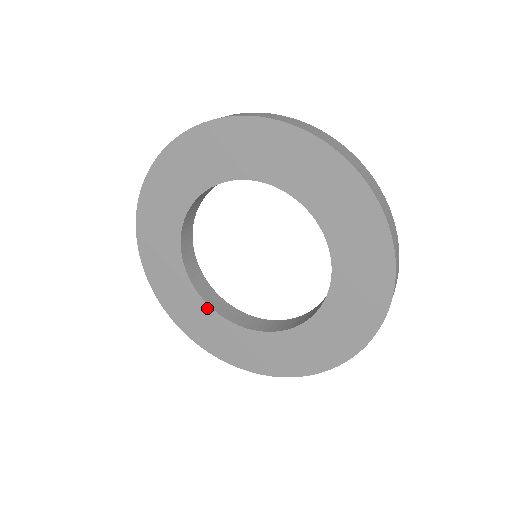
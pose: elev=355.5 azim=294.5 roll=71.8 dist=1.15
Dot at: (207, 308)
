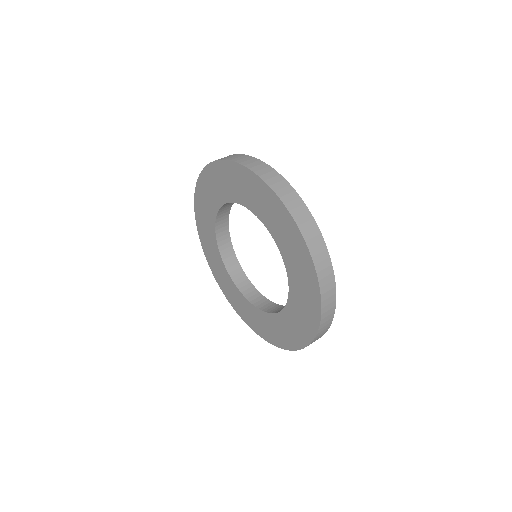
Dot at: (240, 293)
